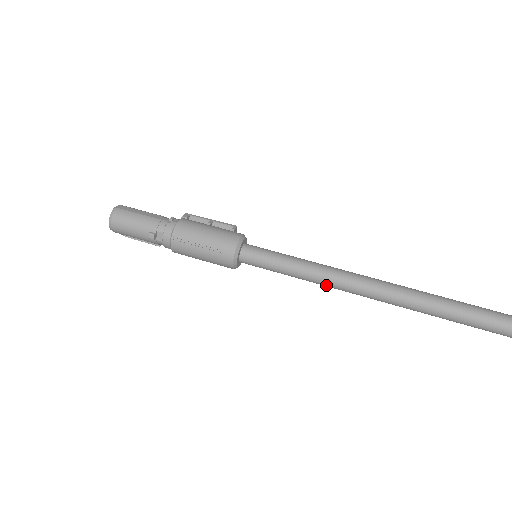
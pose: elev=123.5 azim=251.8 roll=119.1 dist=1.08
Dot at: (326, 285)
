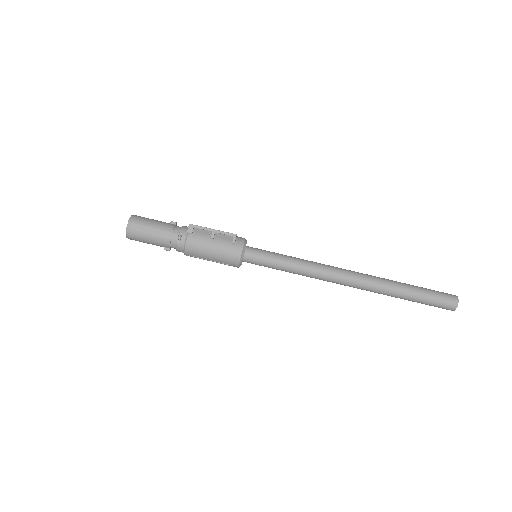
Dot at: occluded
